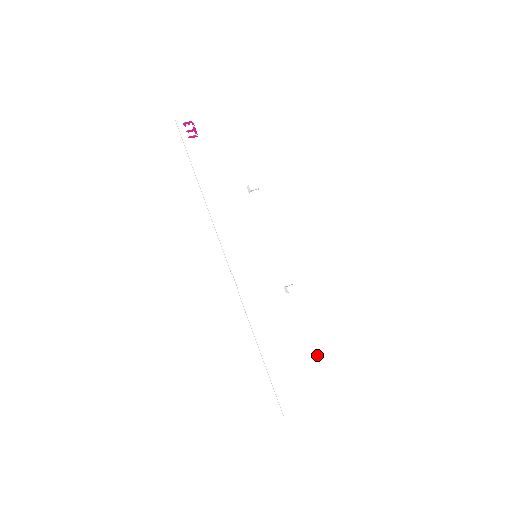
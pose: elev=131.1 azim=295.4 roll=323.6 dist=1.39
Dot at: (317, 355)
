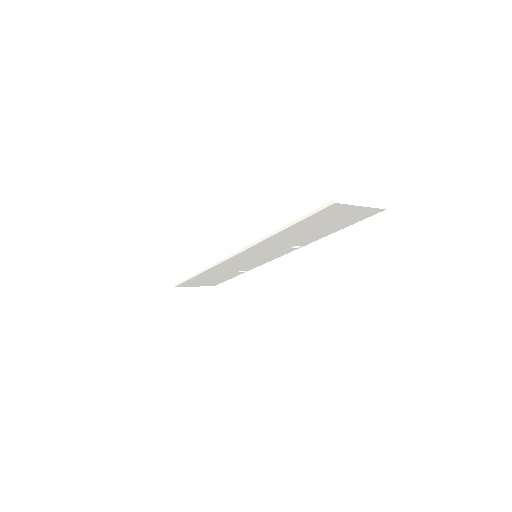
Dot at: (345, 223)
